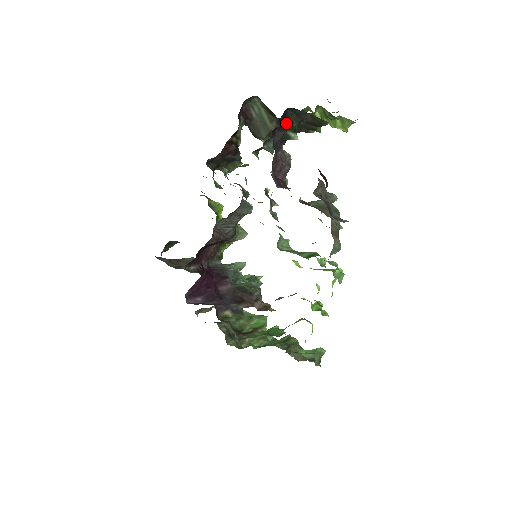
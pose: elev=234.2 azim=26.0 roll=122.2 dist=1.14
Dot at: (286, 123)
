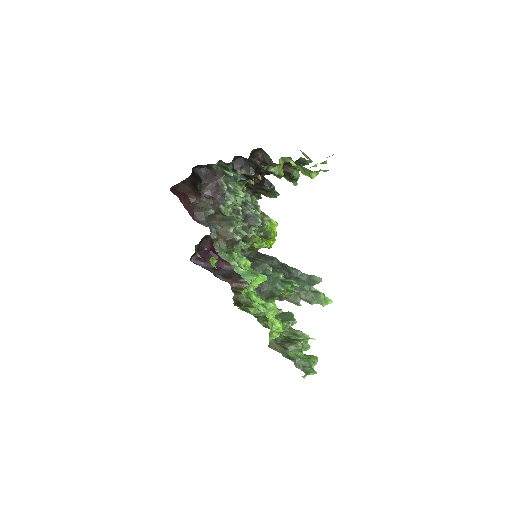
Dot at: (220, 165)
